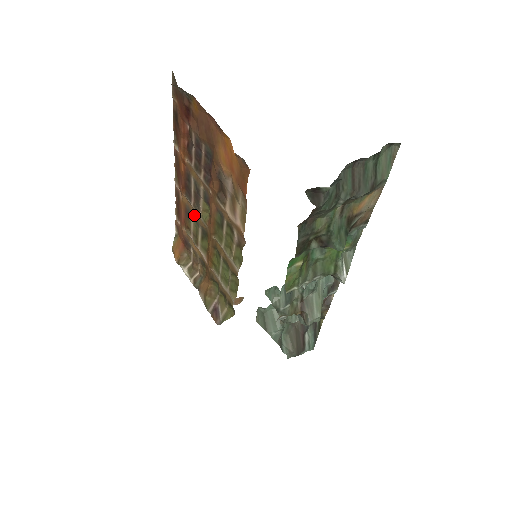
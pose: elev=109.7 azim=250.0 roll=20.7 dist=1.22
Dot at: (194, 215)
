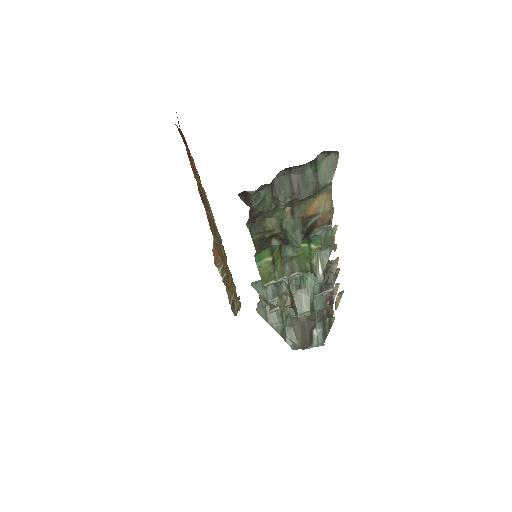
Dot at: occluded
